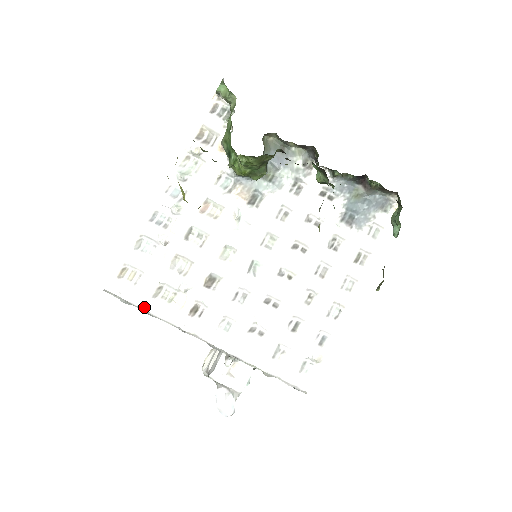
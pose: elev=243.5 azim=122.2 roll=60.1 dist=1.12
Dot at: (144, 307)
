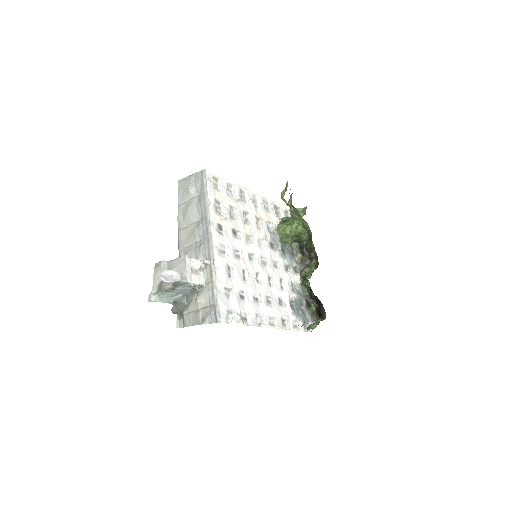
Dot at: (209, 195)
